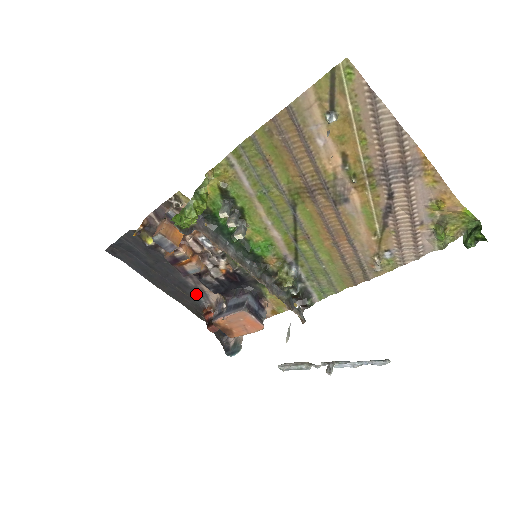
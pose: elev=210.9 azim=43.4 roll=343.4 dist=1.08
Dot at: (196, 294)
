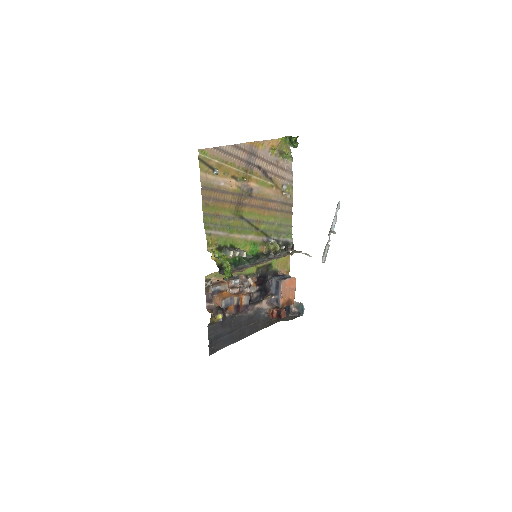
Dot at: (258, 315)
